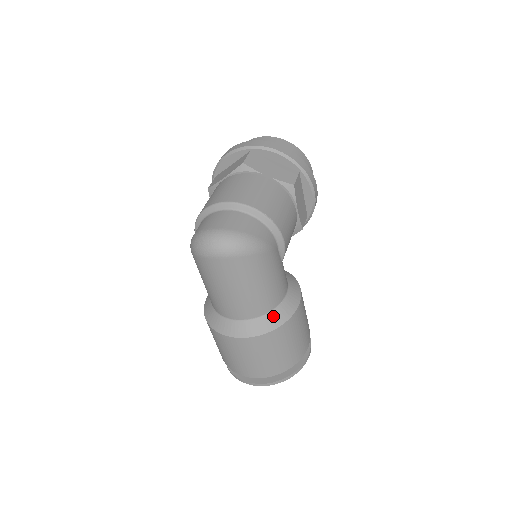
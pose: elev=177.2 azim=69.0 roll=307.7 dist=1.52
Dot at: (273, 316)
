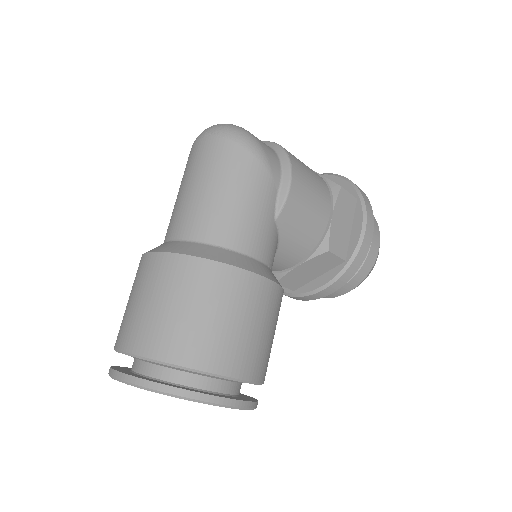
Dot at: (216, 250)
